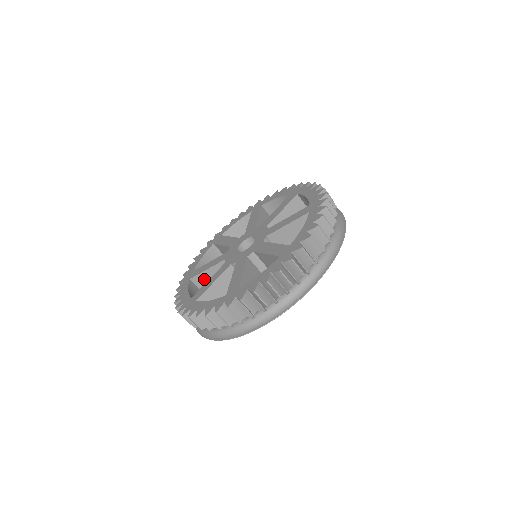
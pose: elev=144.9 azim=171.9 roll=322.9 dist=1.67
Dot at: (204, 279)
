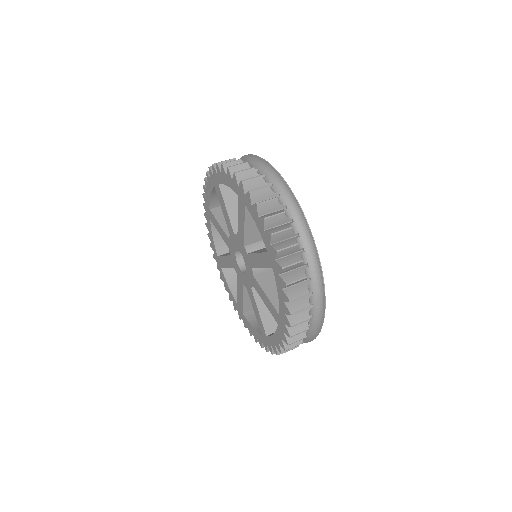
Dot at: (250, 303)
